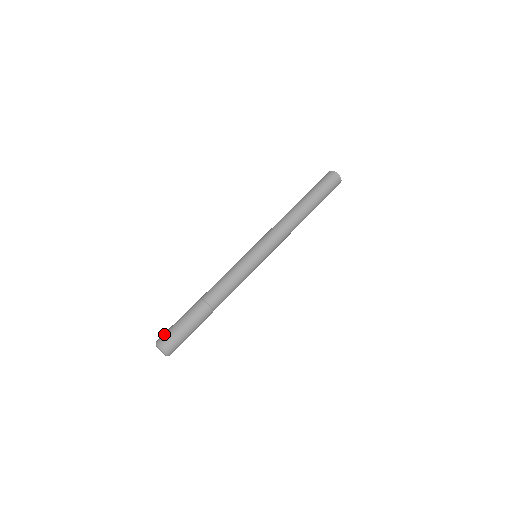
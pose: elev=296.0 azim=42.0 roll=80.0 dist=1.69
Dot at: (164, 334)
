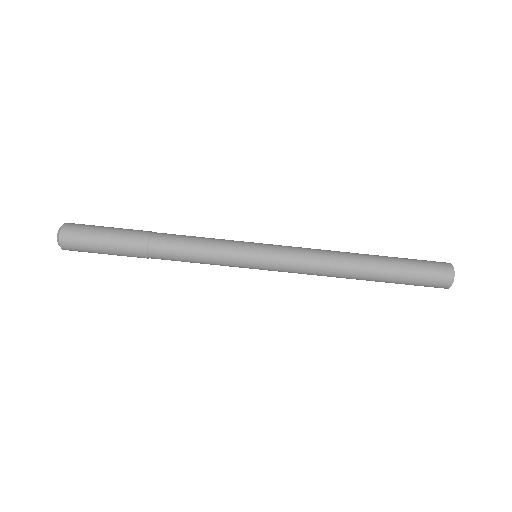
Dot at: (79, 224)
